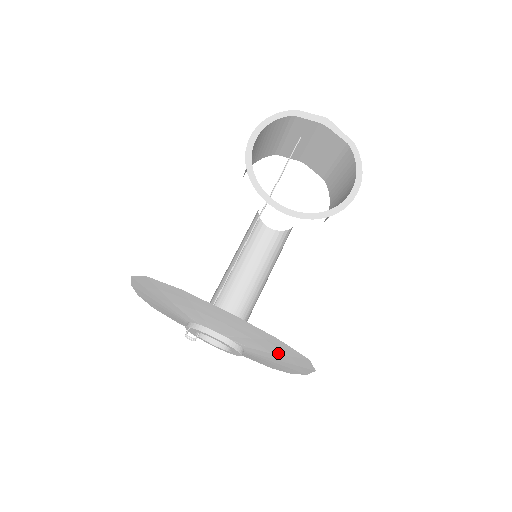
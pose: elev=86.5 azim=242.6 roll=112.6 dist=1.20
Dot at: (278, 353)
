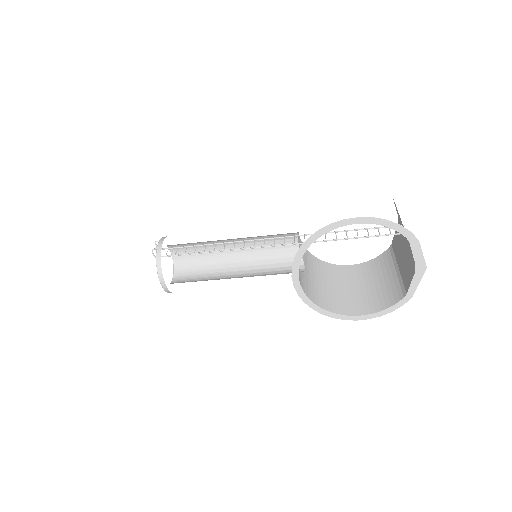
Dot at: occluded
